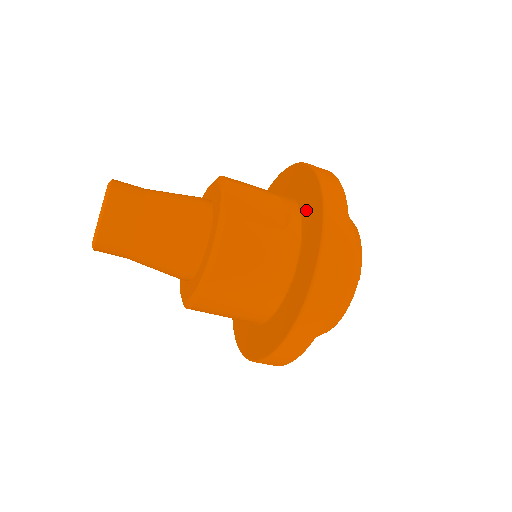
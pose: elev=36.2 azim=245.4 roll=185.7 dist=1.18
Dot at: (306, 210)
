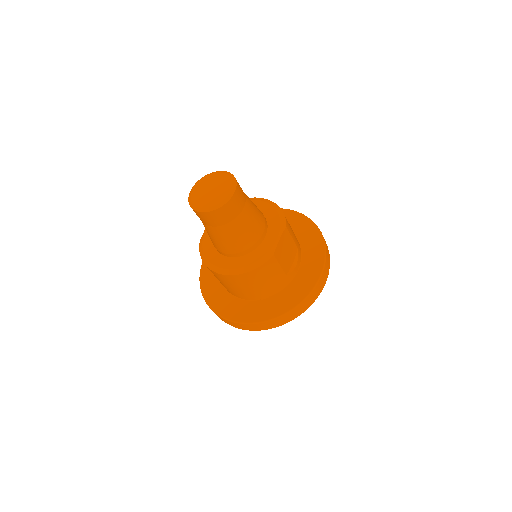
Dot at: (304, 271)
